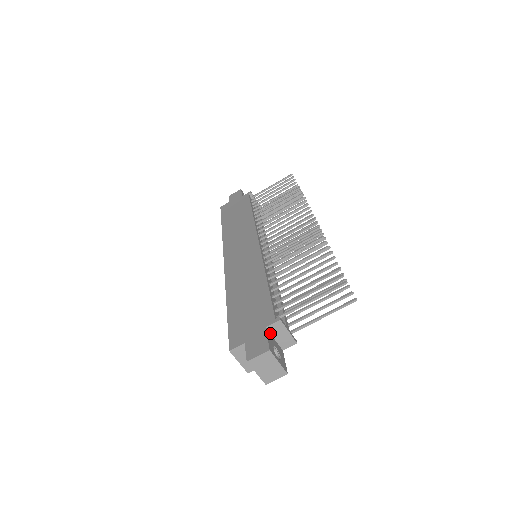
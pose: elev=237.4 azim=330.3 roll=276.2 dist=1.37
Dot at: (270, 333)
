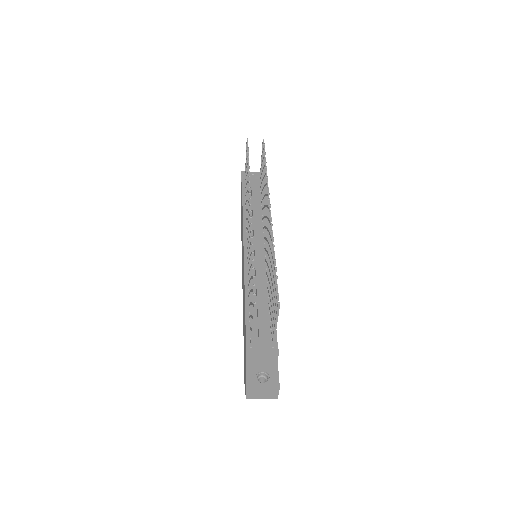
Dot at: (254, 361)
